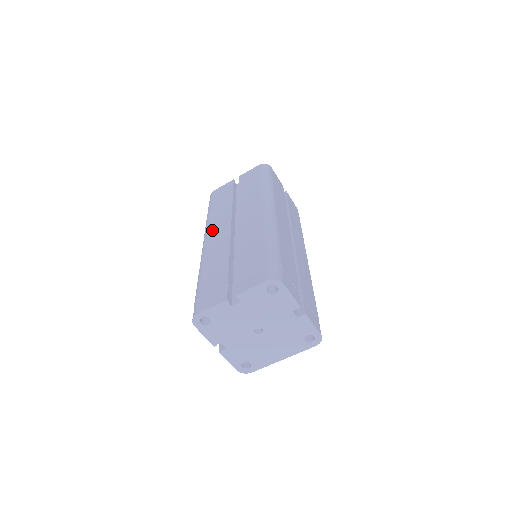
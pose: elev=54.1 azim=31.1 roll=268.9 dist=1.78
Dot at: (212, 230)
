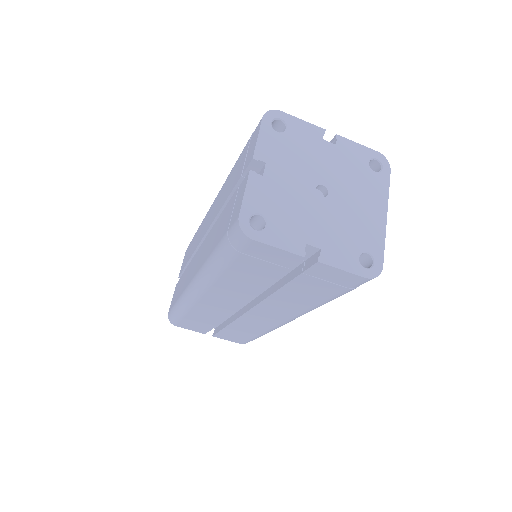
Dot at: (190, 277)
